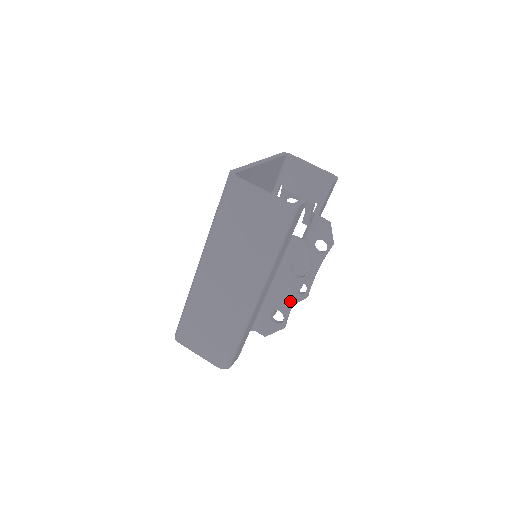
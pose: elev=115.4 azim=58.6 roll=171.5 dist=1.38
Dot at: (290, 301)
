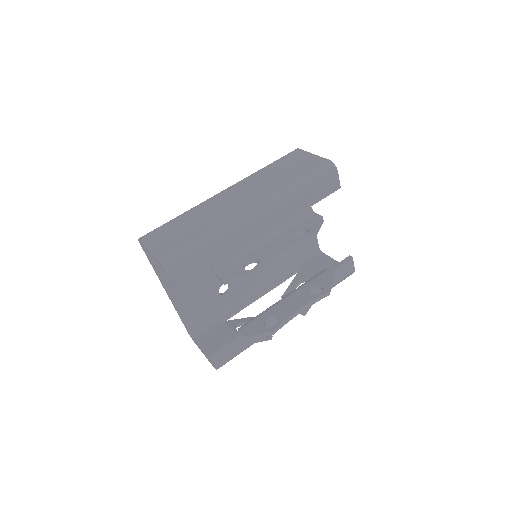
Dot at: (275, 253)
